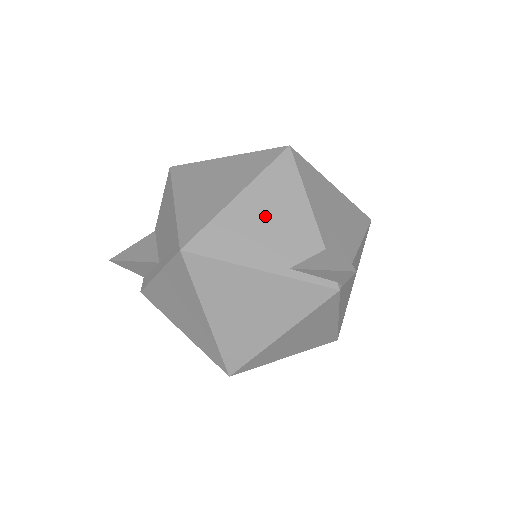
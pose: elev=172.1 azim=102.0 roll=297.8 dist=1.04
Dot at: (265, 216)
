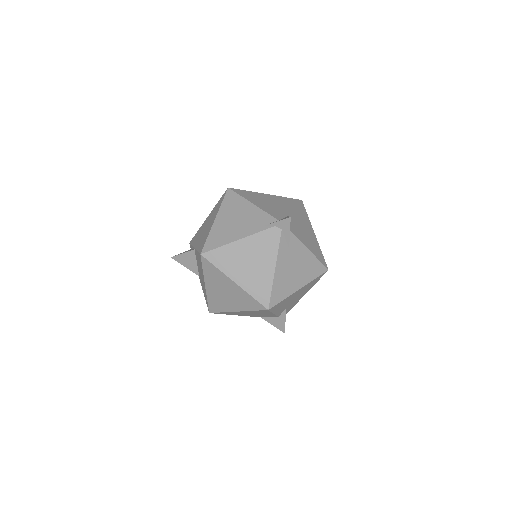
Dot at: occluded
